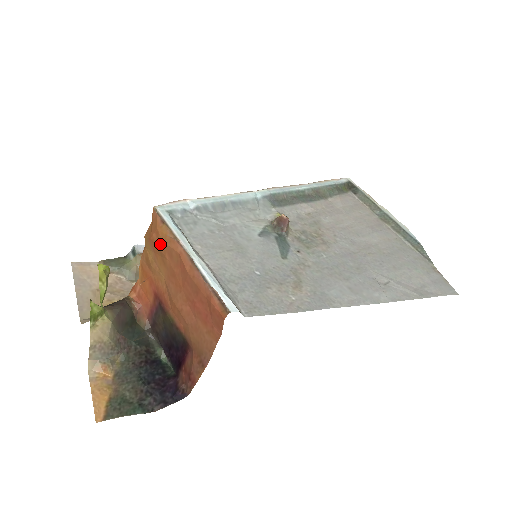
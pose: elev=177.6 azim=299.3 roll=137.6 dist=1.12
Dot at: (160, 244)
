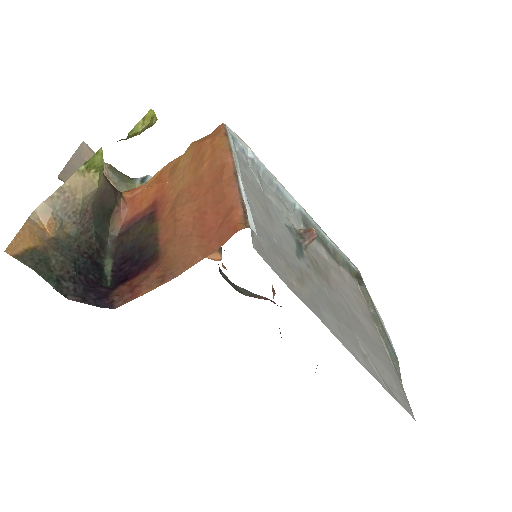
Dot at: (209, 150)
